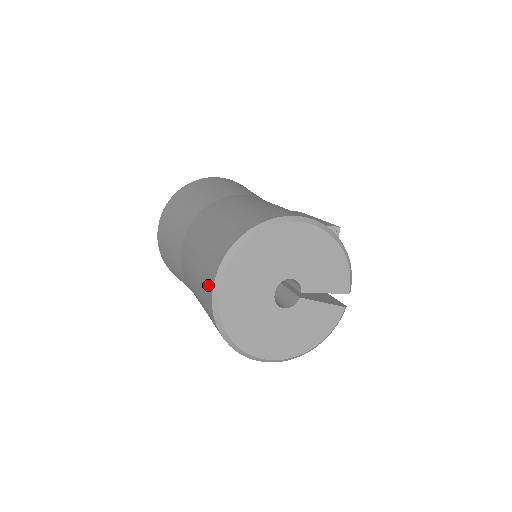
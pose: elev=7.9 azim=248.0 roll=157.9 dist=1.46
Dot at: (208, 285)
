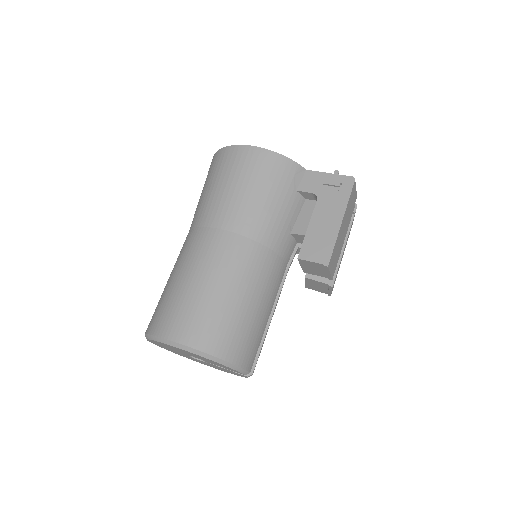
Dot at: occluded
